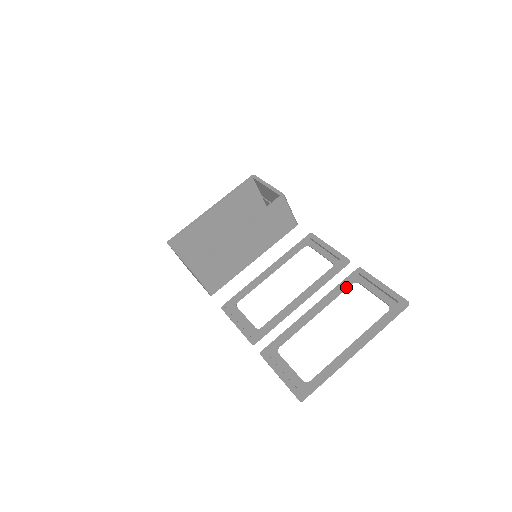
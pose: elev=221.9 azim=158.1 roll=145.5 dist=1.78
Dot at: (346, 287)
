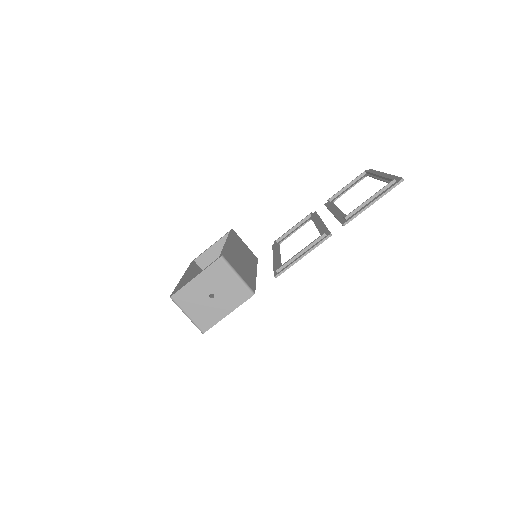
Dot at: (333, 203)
